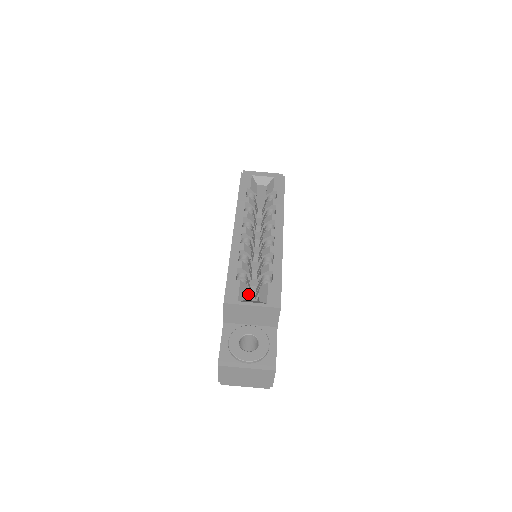
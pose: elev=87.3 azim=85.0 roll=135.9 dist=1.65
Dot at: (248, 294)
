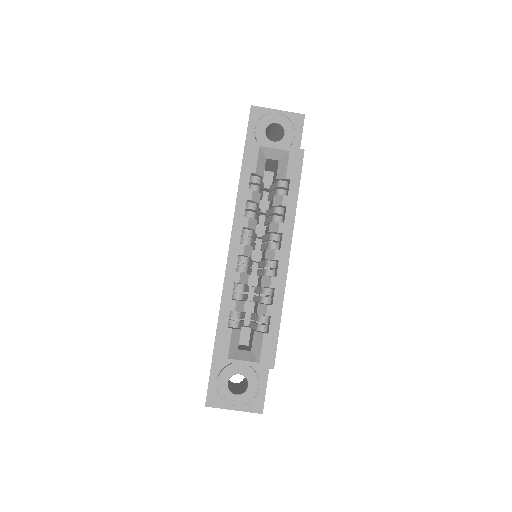
Dot at: occluded
